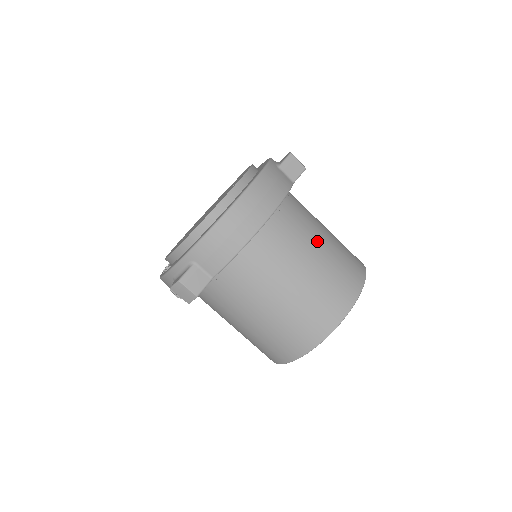
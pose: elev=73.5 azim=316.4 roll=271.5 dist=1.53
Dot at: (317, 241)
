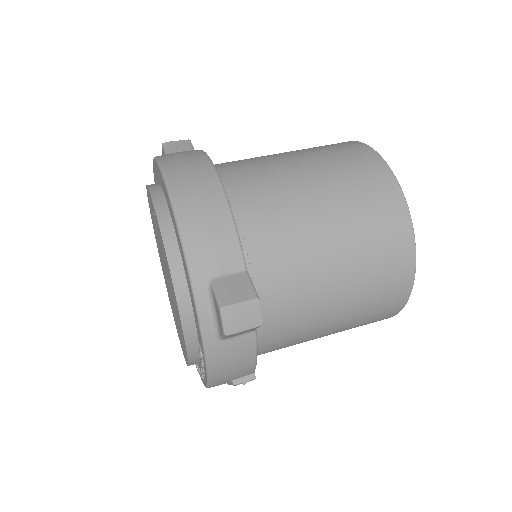
Dot at: (276, 155)
